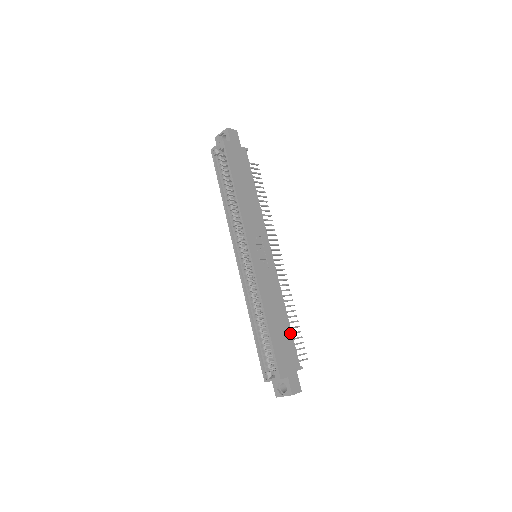
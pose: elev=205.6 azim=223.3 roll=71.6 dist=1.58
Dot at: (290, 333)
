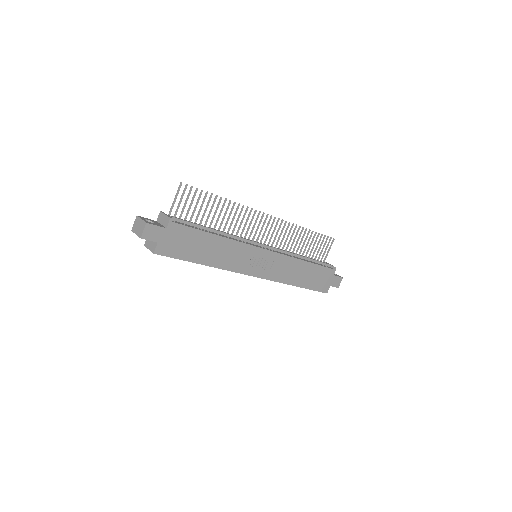
Dot at: (316, 267)
